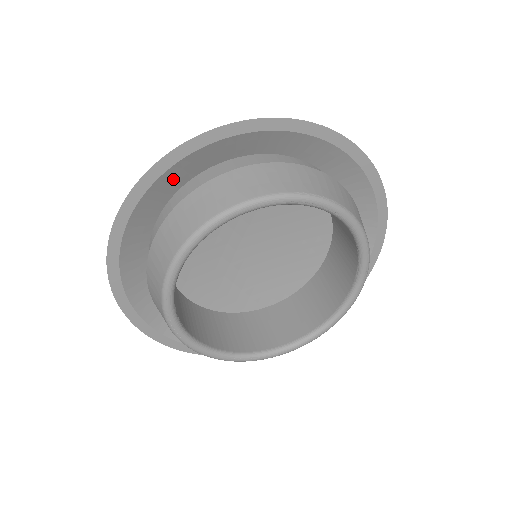
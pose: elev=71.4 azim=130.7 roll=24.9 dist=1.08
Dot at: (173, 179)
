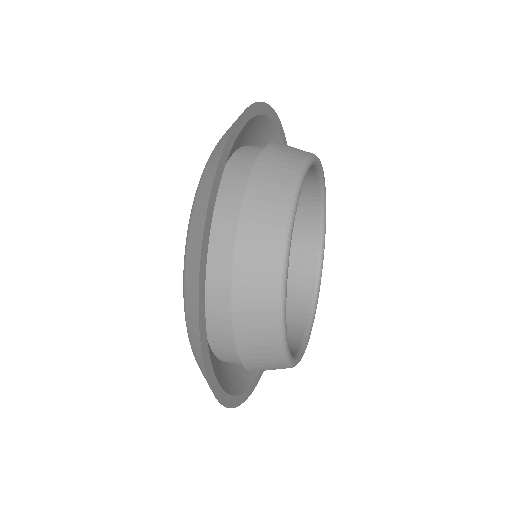
Dot at: occluded
